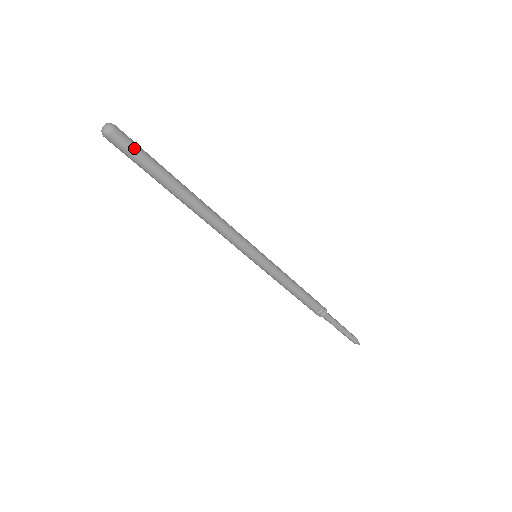
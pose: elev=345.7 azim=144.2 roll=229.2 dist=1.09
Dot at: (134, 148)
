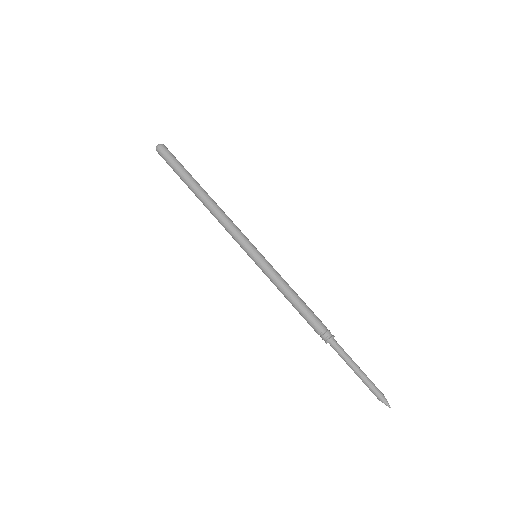
Dot at: (172, 157)
